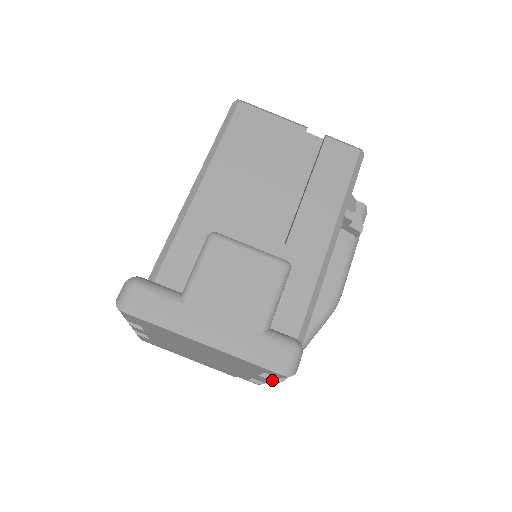
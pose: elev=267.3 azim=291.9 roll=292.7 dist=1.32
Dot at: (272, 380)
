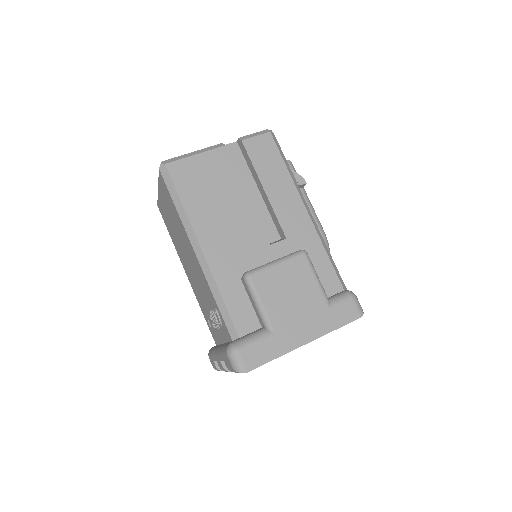
Dot at: occluded
